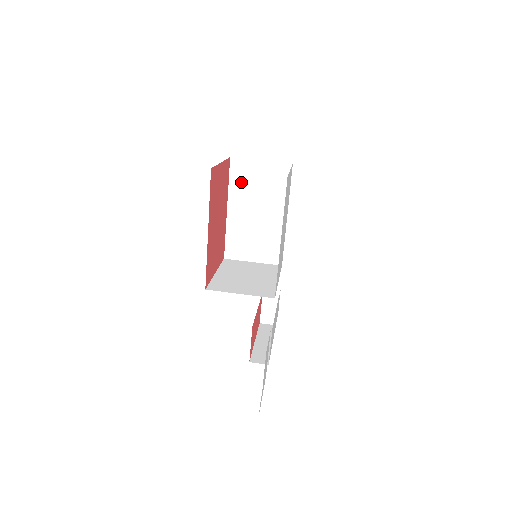
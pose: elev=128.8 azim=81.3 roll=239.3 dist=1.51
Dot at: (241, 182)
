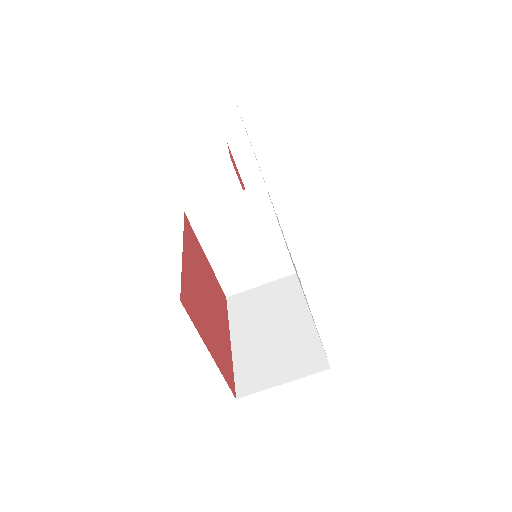
Dot at: occluded
